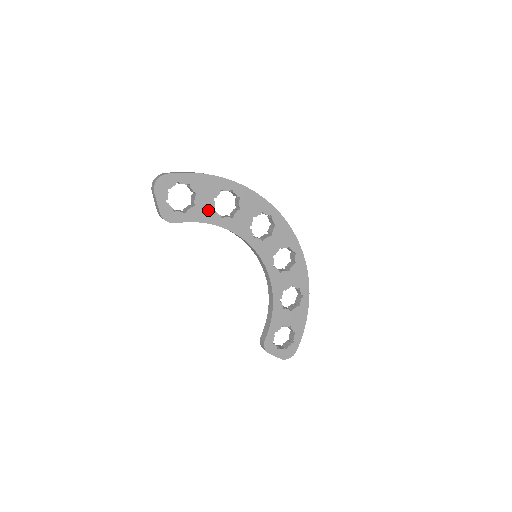
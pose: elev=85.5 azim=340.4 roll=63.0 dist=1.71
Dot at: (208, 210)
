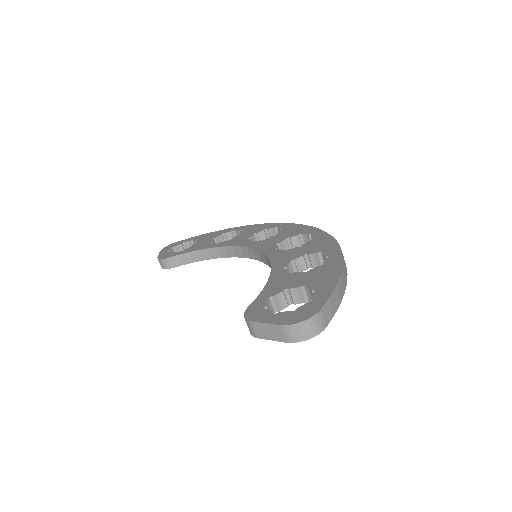
Dot at: occluded
